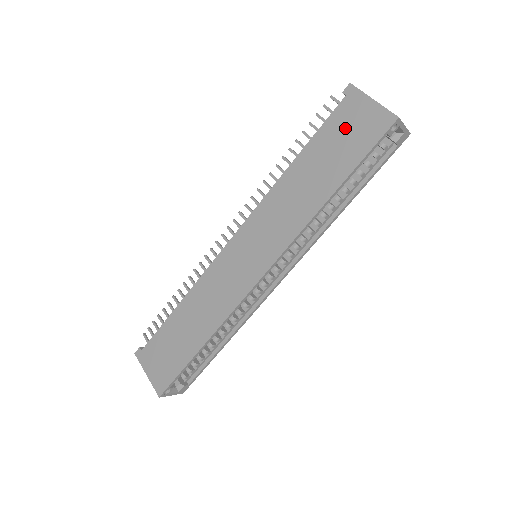
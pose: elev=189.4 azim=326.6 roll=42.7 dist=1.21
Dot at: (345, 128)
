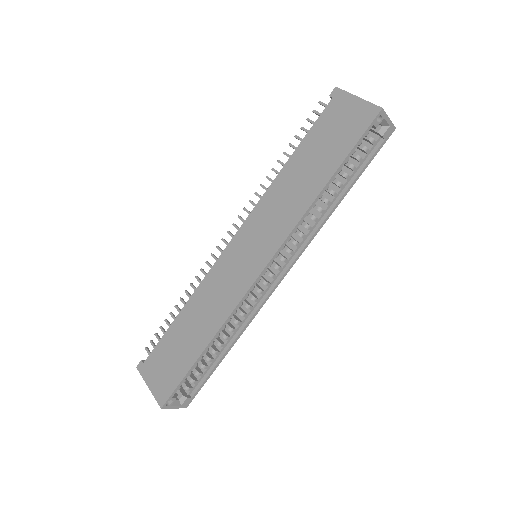
Dot at: (334, 125)
